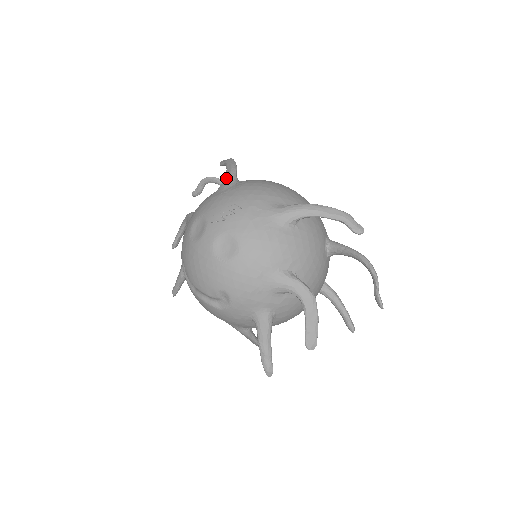
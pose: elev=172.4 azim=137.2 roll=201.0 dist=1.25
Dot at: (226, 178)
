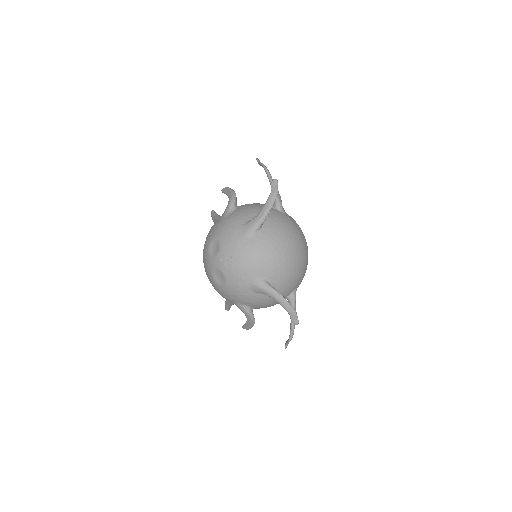
Dot at: (253, 223)
